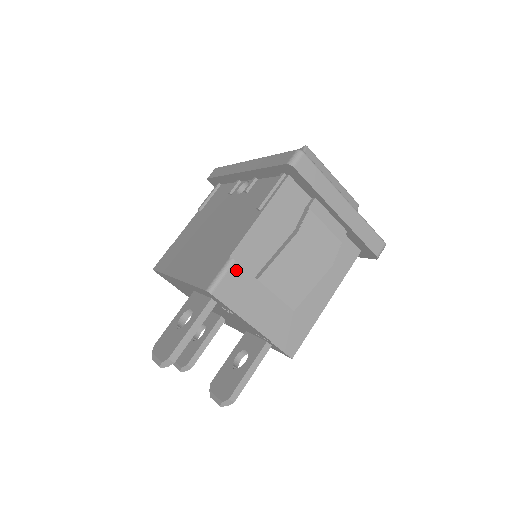
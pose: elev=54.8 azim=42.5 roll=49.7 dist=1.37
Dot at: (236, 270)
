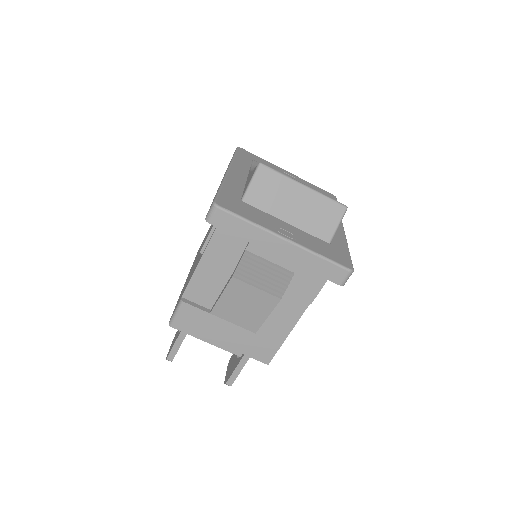
Dot at: (187, 308)
